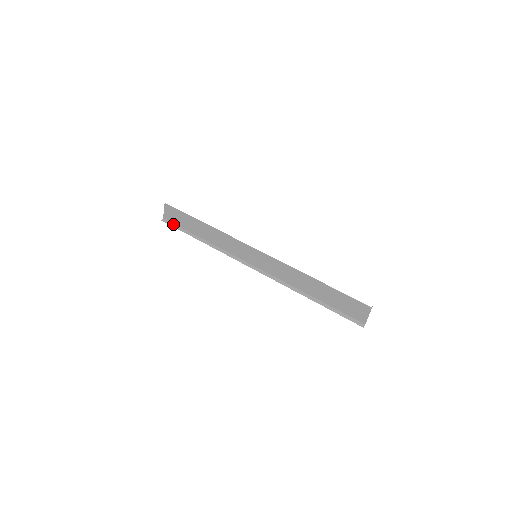
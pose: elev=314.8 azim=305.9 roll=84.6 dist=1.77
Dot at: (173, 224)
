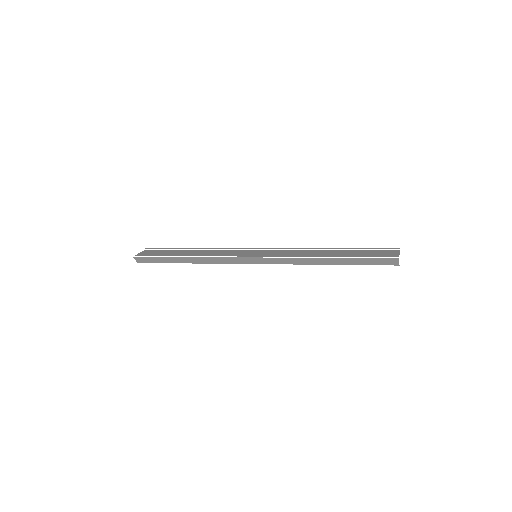
Dot at: (147, 255)
